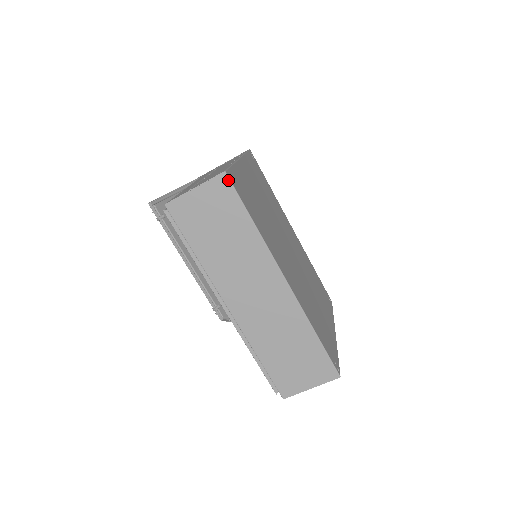
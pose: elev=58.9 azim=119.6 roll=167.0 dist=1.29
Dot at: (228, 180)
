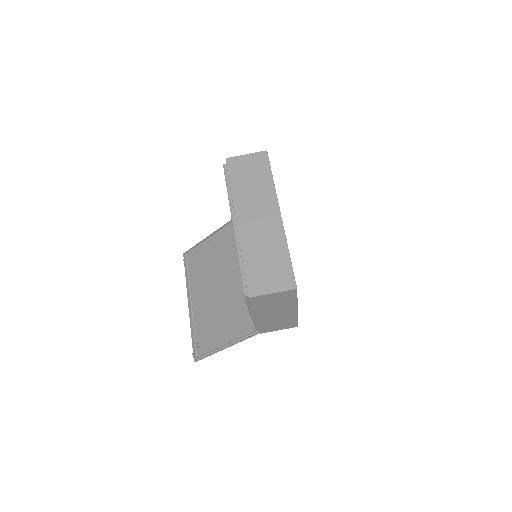
Dot at: (267, 155)
